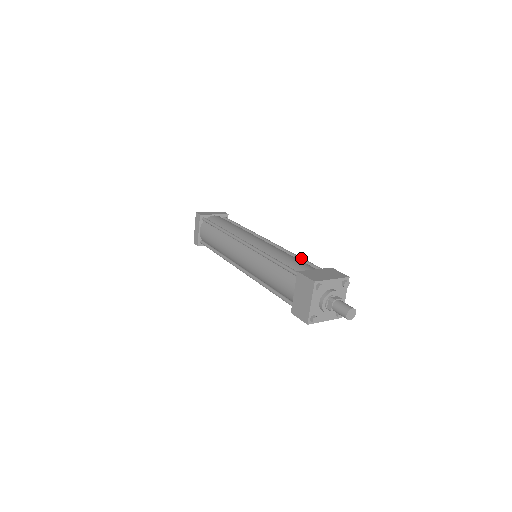
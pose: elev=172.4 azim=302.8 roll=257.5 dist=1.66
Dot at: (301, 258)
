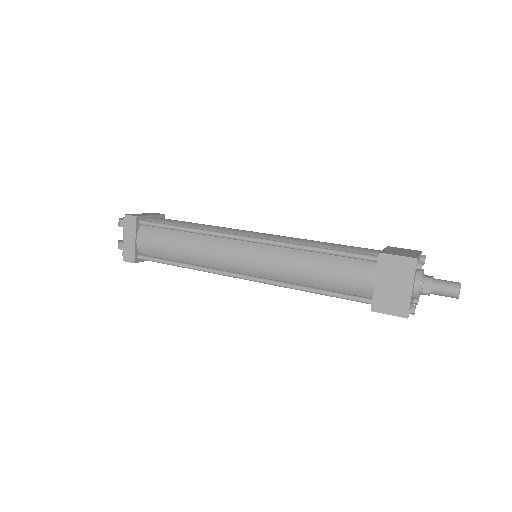
Dot at: occluded
